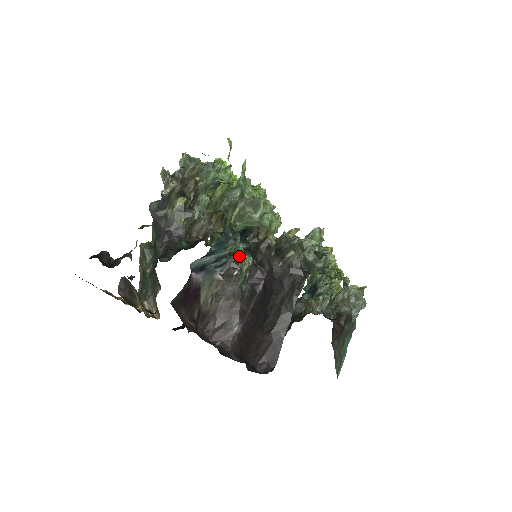
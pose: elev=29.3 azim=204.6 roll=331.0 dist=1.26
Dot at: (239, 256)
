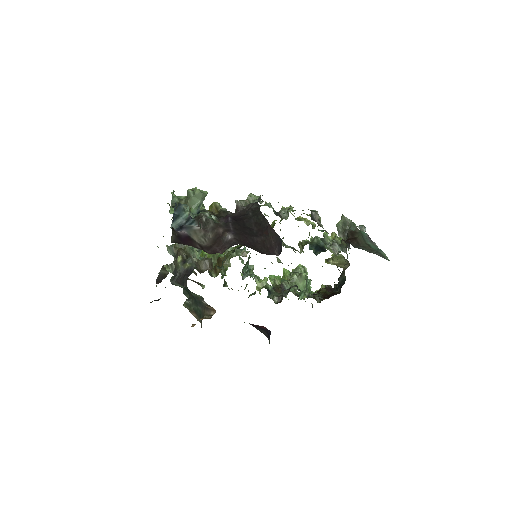
Dot at: (199, 214)
